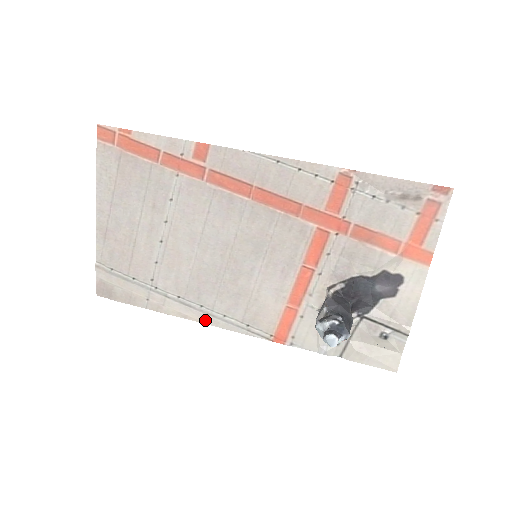
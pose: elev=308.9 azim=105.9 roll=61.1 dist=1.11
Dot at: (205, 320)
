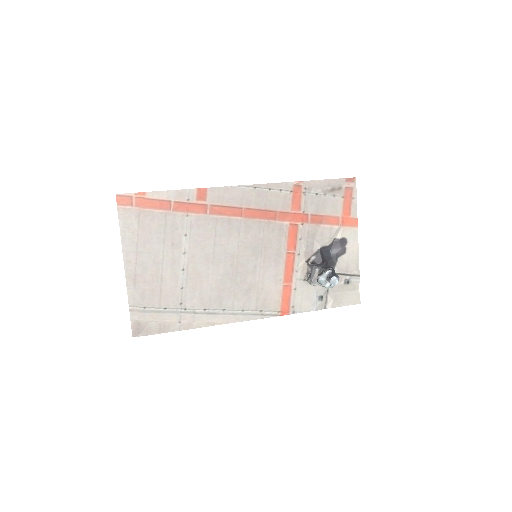
Dot at: (229, 320)
